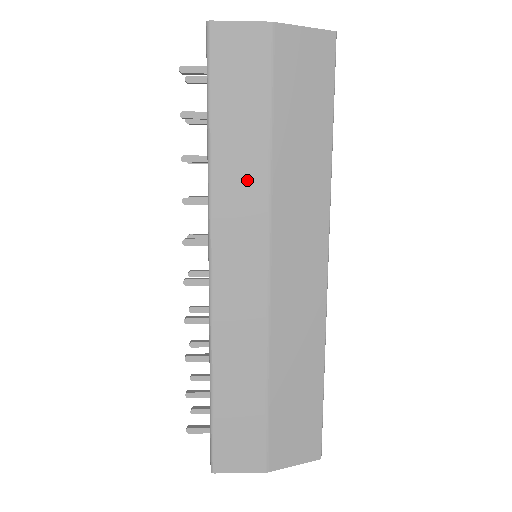
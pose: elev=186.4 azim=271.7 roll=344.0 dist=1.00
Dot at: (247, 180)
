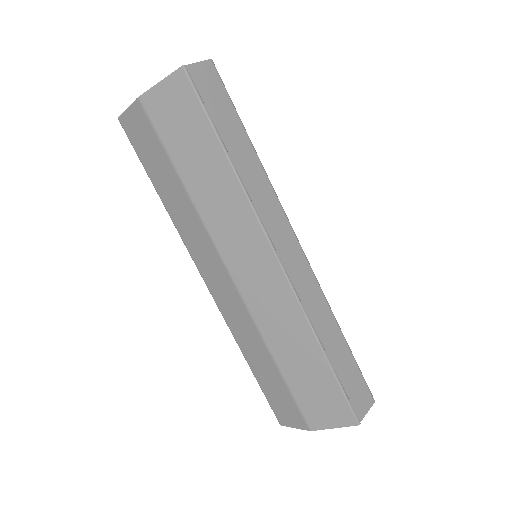
Dot at: (188, 218)
